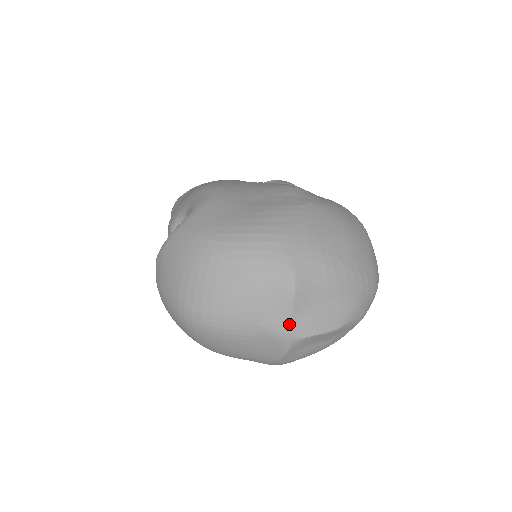
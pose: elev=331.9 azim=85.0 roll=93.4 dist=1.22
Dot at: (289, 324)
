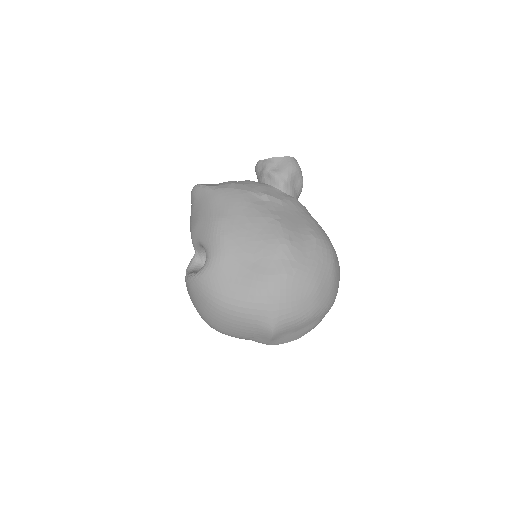
Dot at: (269, 343)
